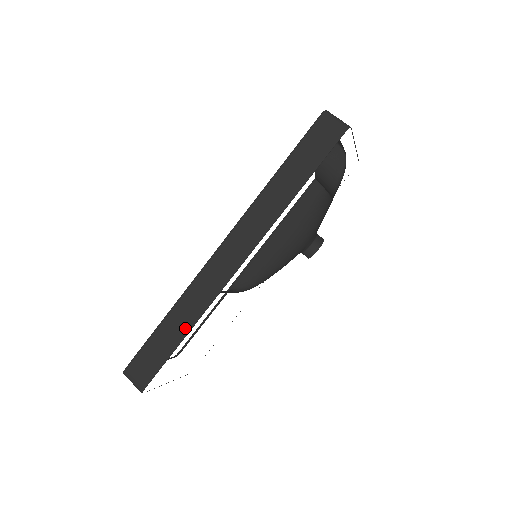
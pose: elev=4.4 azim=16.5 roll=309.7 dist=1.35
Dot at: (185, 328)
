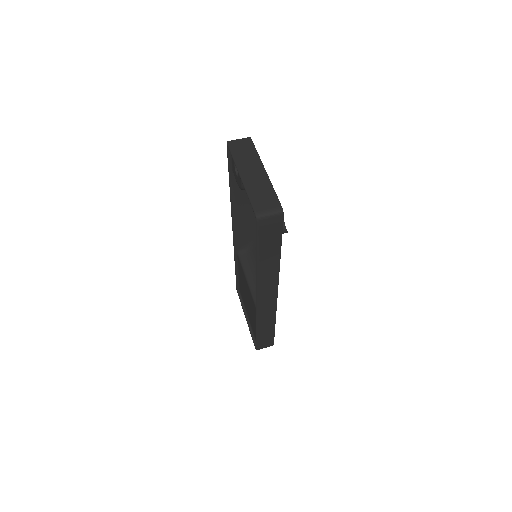
Dot at: (272, 324)
